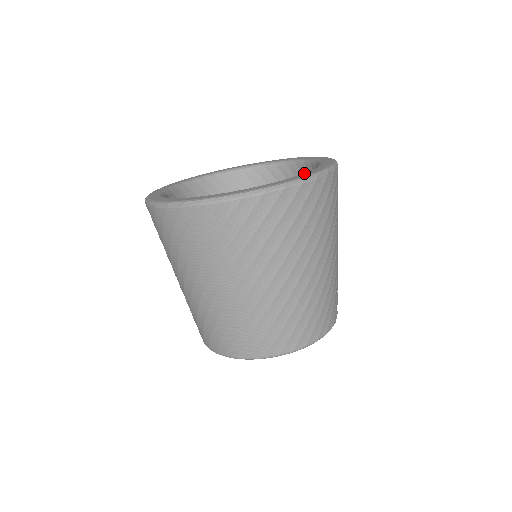
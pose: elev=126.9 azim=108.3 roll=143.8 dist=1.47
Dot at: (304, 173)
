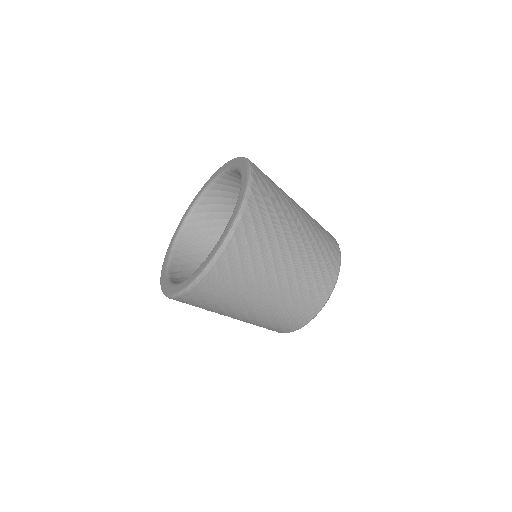
Dot at: (240, 192)
